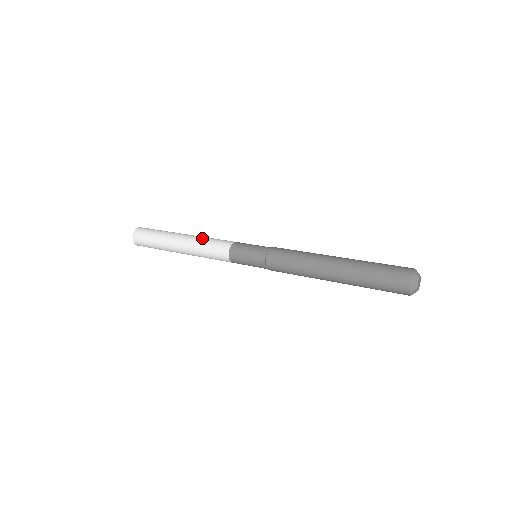
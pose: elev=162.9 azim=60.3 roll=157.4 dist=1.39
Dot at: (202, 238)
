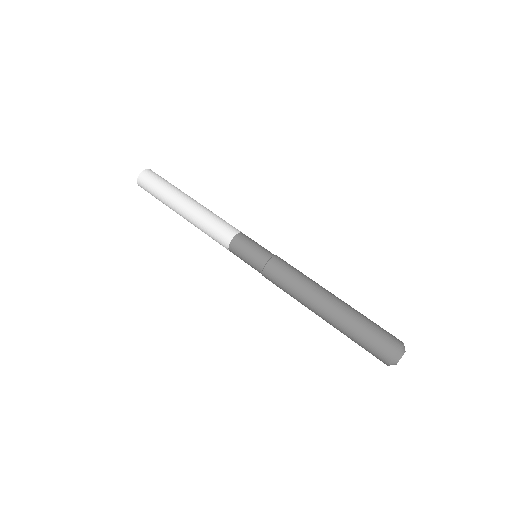
Dot at: (201, 222)
